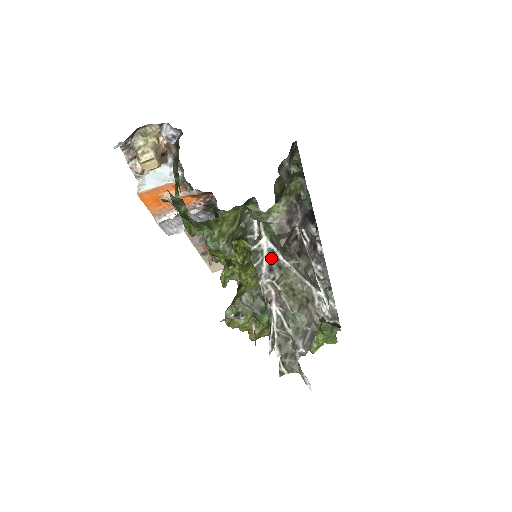
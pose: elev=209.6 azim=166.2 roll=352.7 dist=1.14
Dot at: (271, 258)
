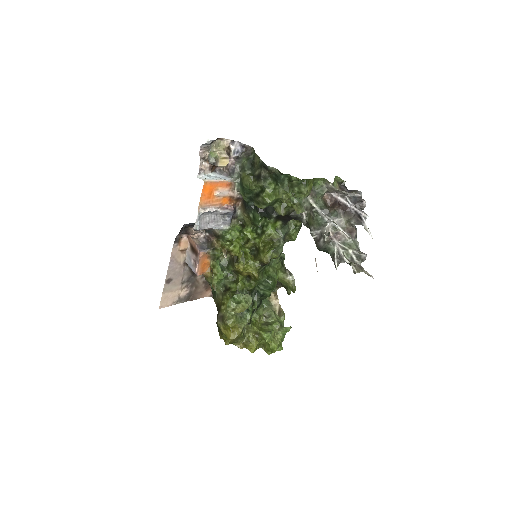
Dot at: (326, 216)
